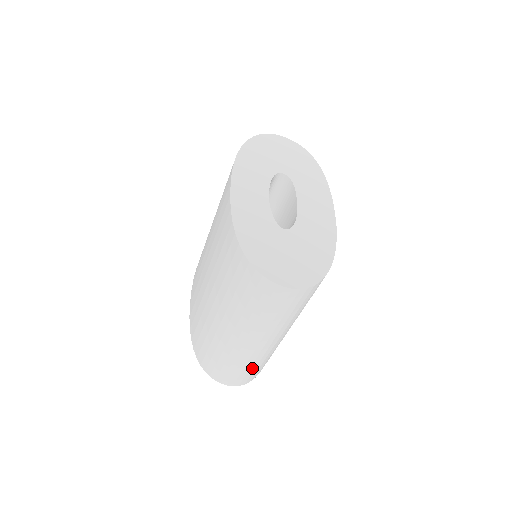
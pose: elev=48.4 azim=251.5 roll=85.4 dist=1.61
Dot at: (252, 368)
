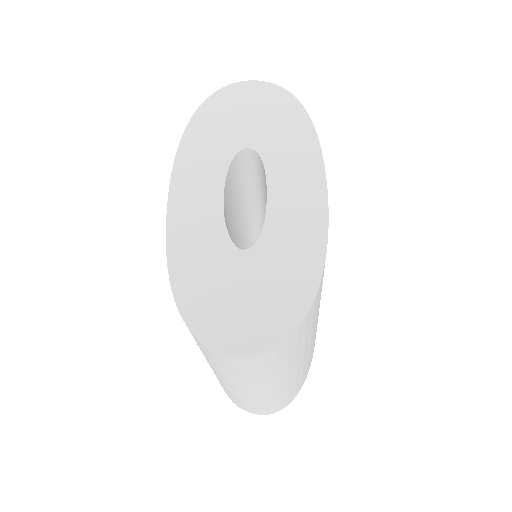
Dot at: (277, 402)
